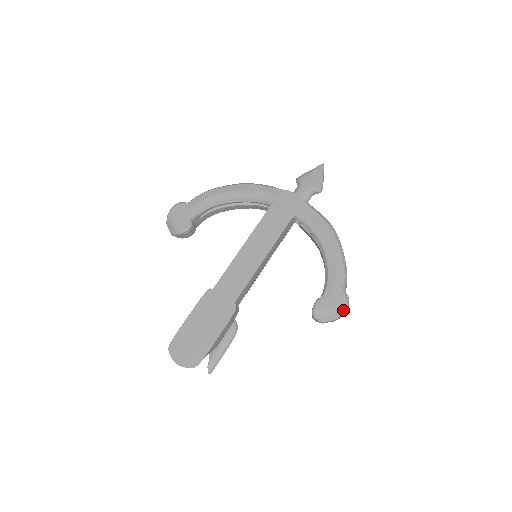
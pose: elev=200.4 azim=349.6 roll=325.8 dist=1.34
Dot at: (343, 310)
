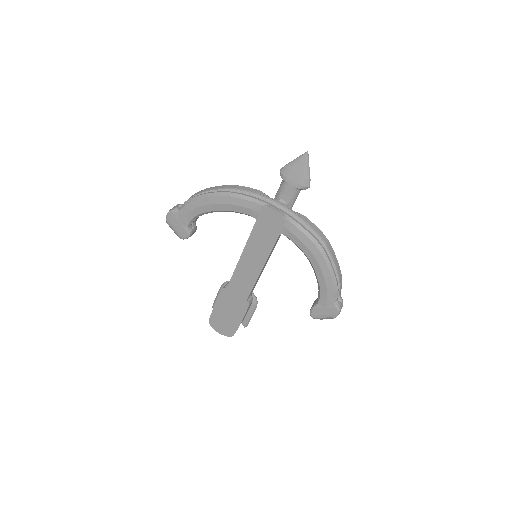
Dot at: (335, 317)
